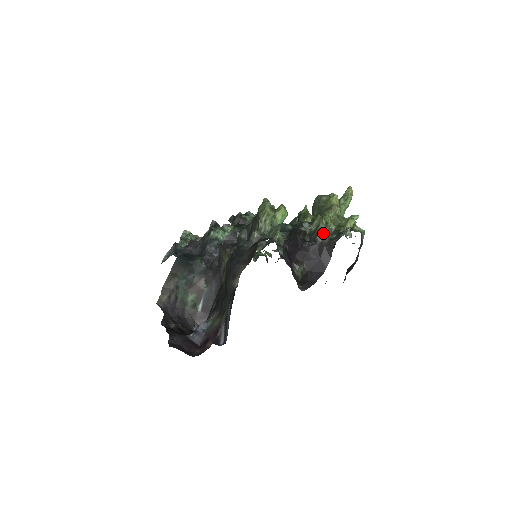
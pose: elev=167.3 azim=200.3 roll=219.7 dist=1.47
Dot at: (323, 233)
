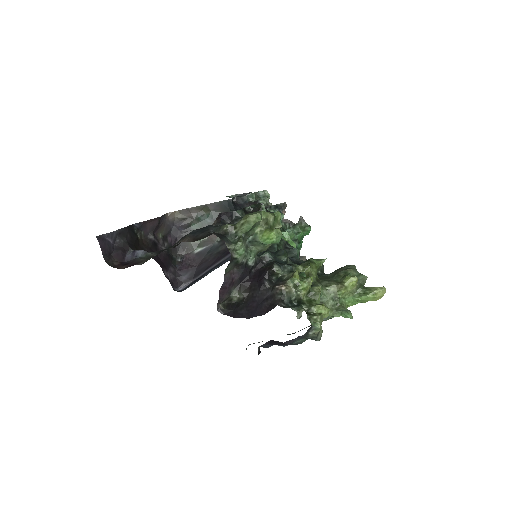
Dot at: (283, 288)
